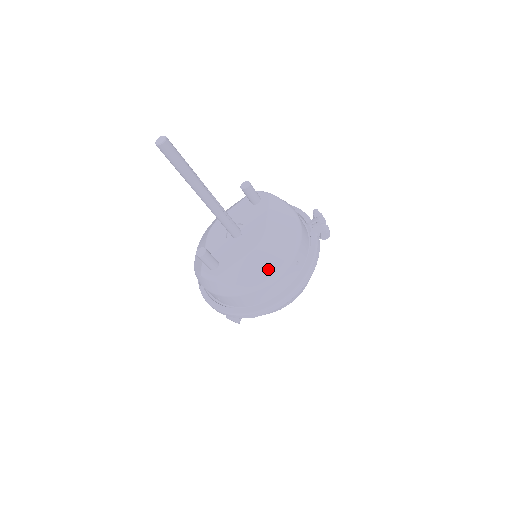
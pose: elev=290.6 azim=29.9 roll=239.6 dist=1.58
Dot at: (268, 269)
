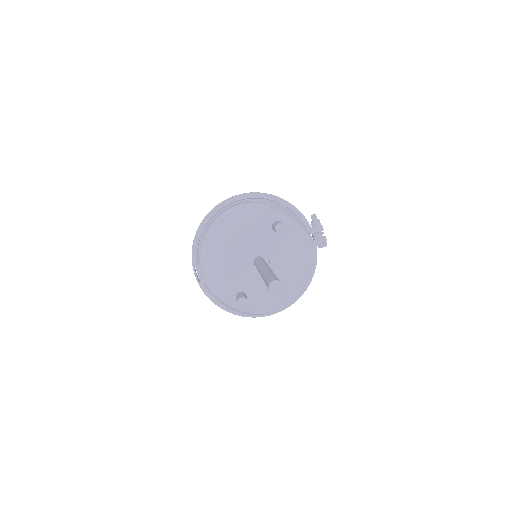
Dot at: (289, 298)
